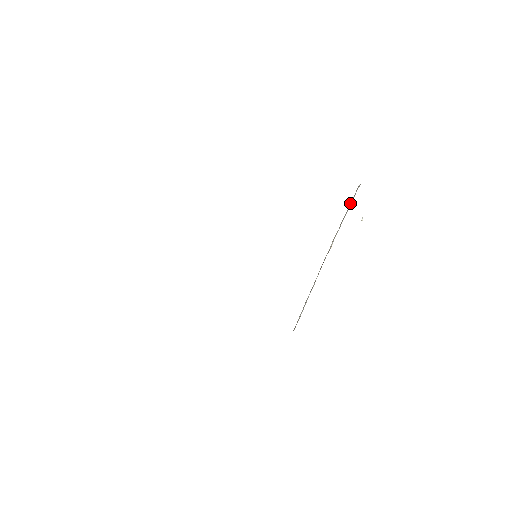
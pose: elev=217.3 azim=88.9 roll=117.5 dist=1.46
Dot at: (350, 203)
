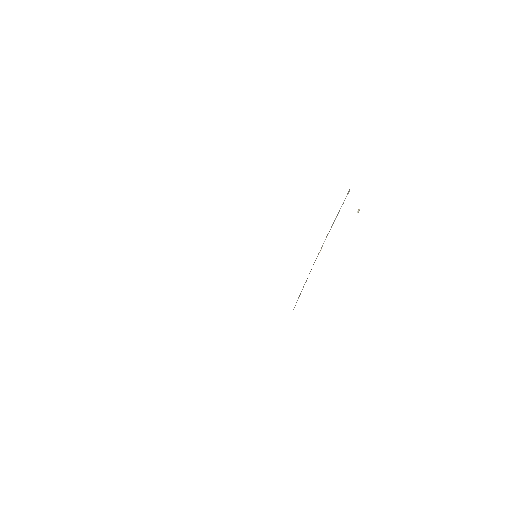
Dot at: occluded
